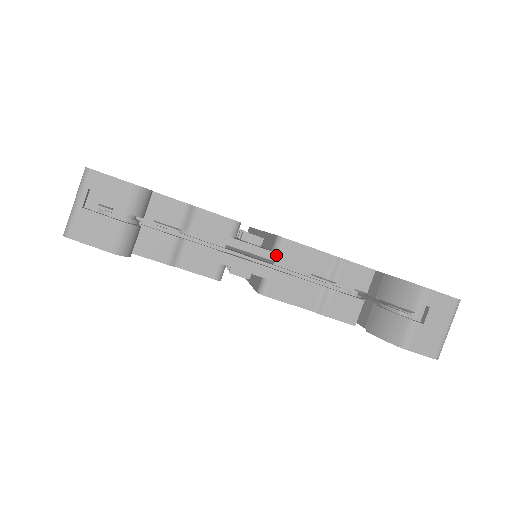
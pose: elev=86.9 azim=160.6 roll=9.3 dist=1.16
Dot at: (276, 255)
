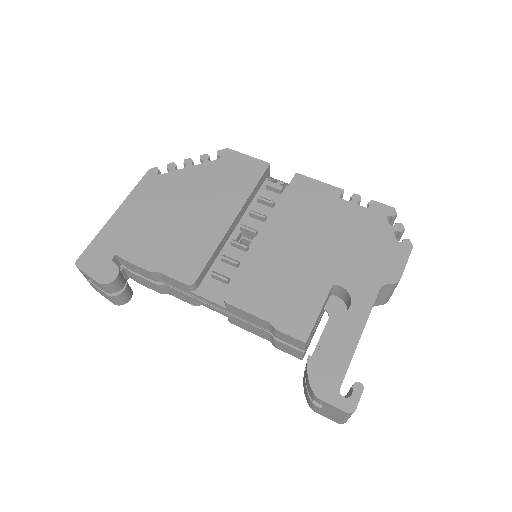
Dot at: (226, 309)
